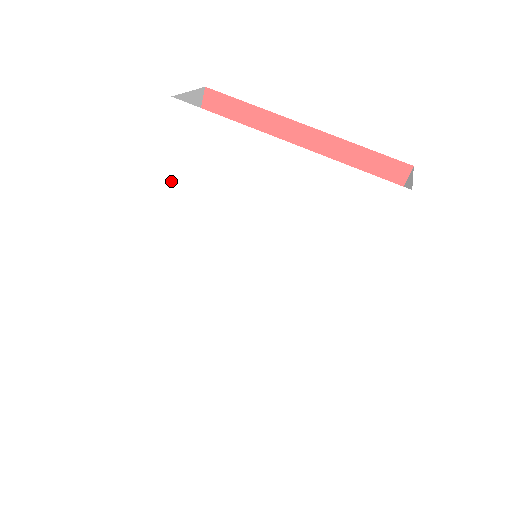
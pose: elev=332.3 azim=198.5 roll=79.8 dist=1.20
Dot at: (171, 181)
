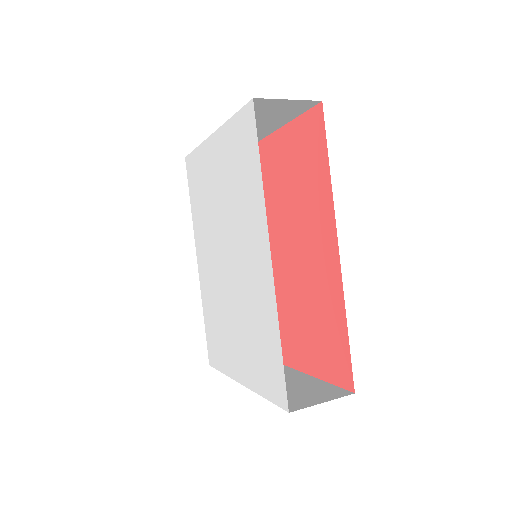
Dot at: (195, 214)
